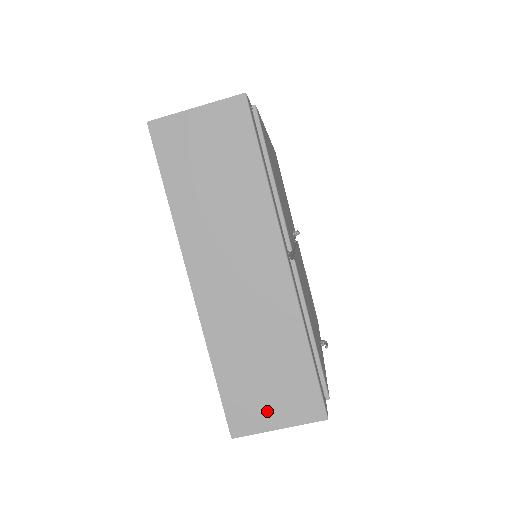
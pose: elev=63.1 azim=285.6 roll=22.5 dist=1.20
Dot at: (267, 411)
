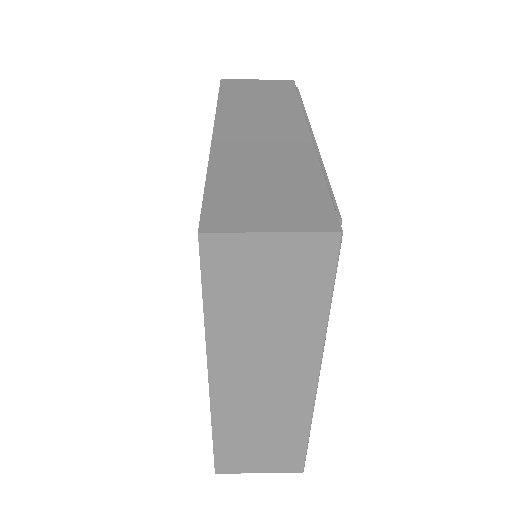
Dot at: (253, 464)
